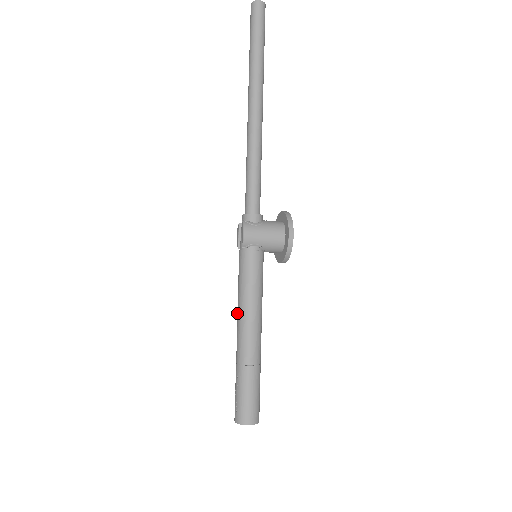
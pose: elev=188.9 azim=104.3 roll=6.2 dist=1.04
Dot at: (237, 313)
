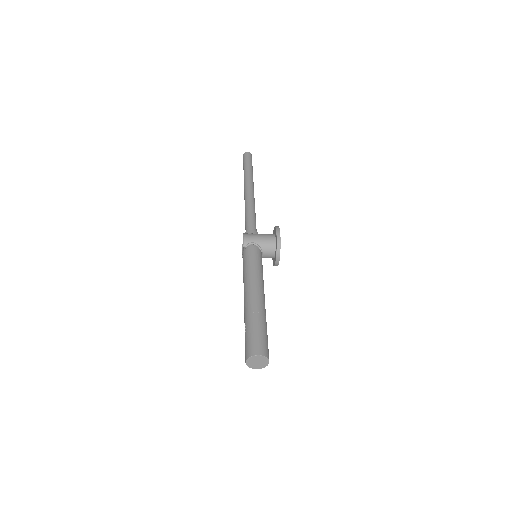
Dot at: occluded
